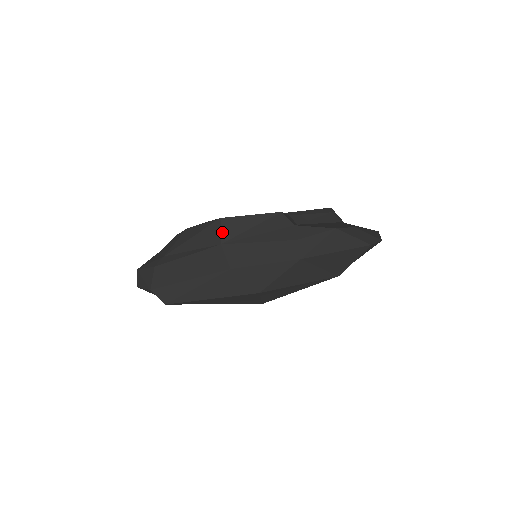
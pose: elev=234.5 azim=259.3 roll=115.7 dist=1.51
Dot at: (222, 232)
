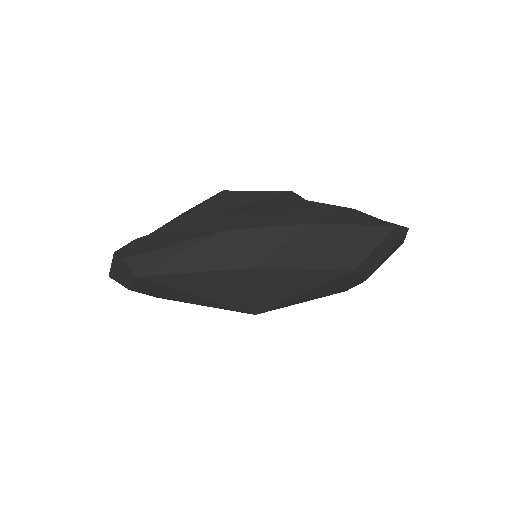
Dot at: (222, 202)
